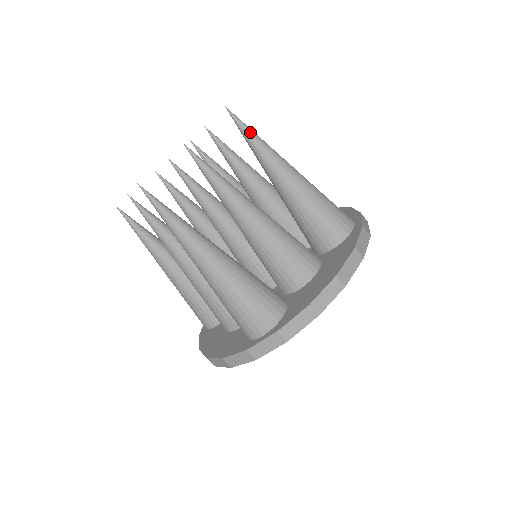
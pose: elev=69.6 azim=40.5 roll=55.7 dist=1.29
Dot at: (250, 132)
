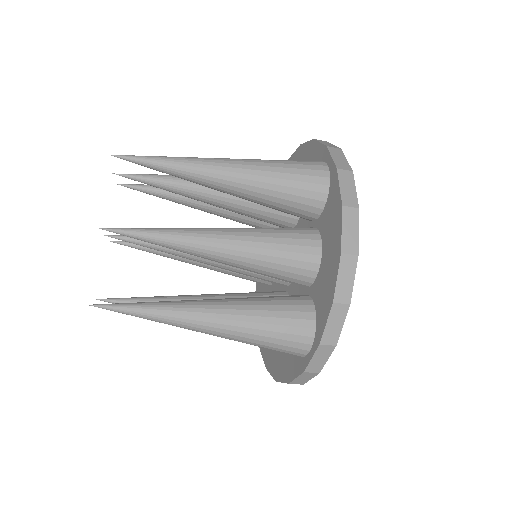
Dot at: (154, 161)
